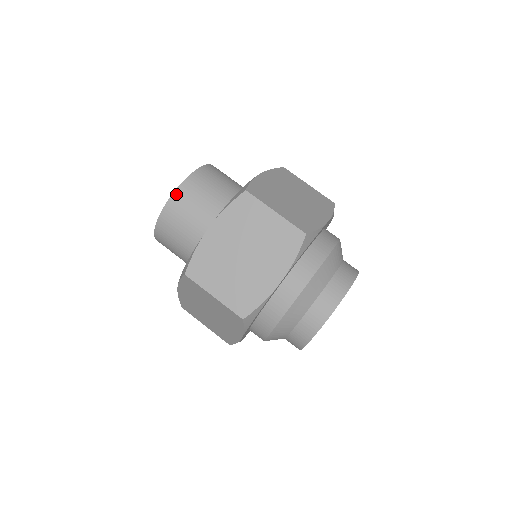
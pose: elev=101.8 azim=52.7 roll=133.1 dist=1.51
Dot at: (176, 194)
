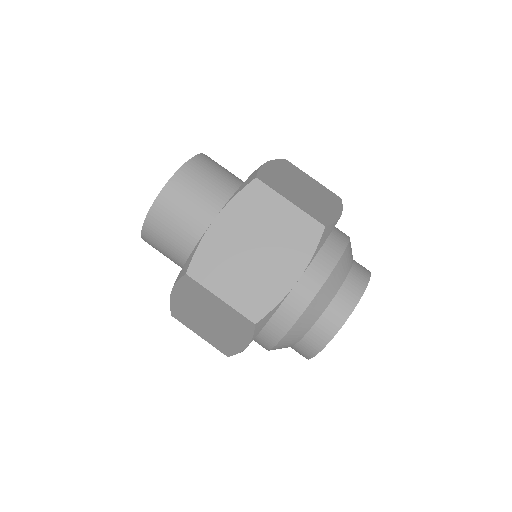
Dot at: (144, 231)
